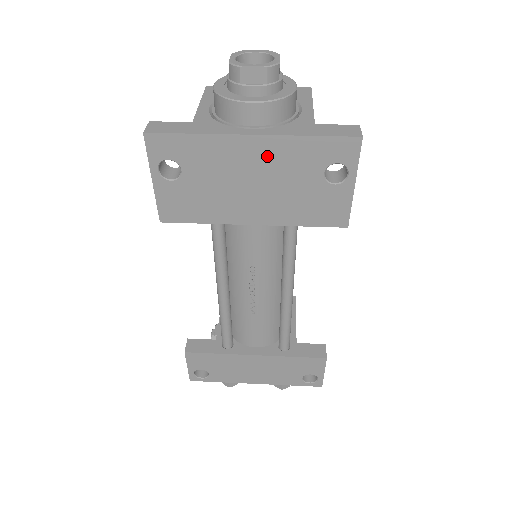
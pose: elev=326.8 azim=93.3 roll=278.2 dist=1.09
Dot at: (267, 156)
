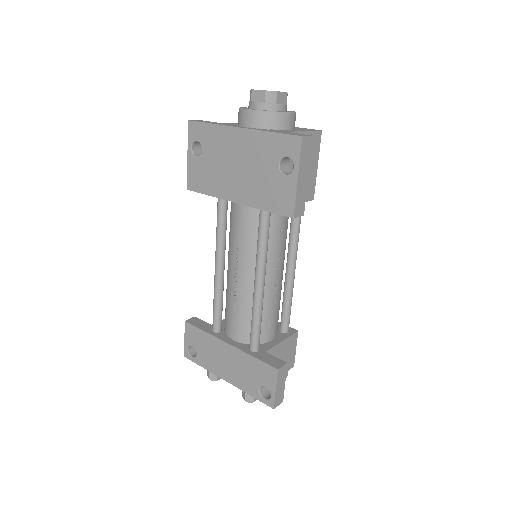
Dot at: (247, 145)
